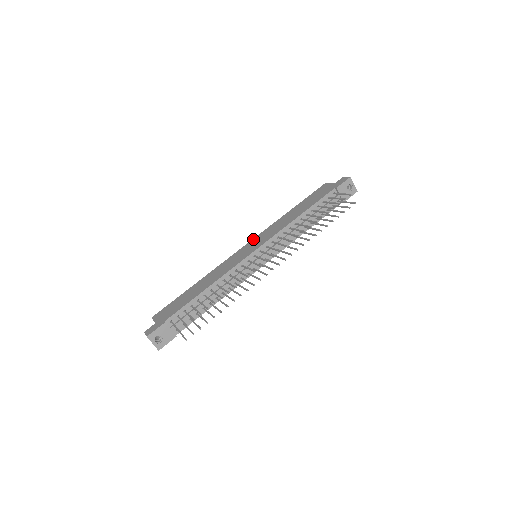
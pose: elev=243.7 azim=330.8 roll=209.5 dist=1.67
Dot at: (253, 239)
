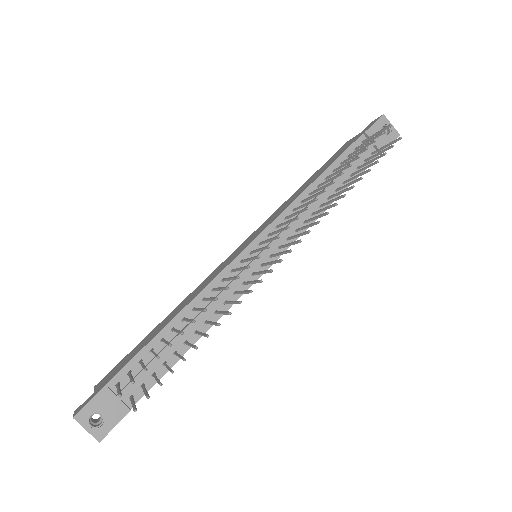
Dot at: (250, 235)
